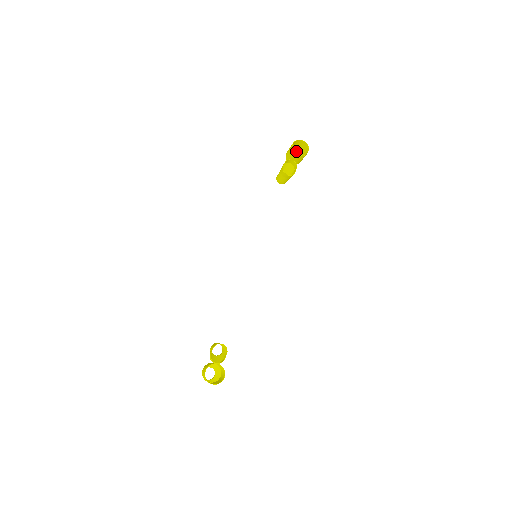
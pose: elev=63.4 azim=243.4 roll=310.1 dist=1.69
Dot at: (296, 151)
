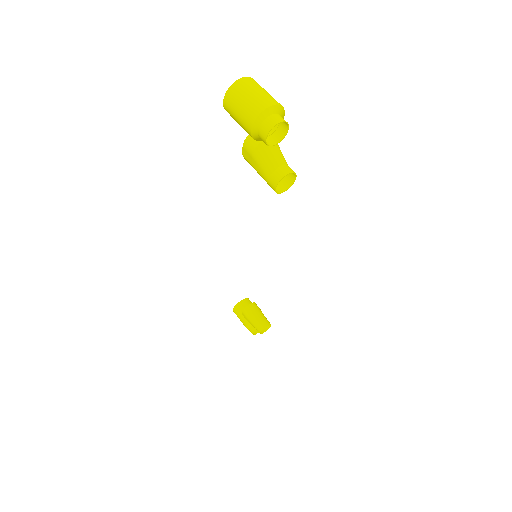
Dot at: occluded
